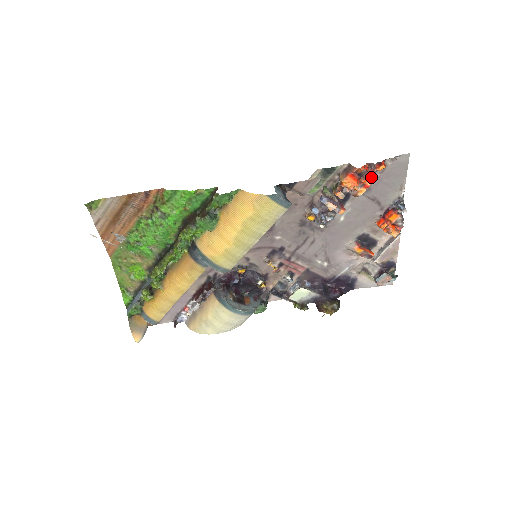
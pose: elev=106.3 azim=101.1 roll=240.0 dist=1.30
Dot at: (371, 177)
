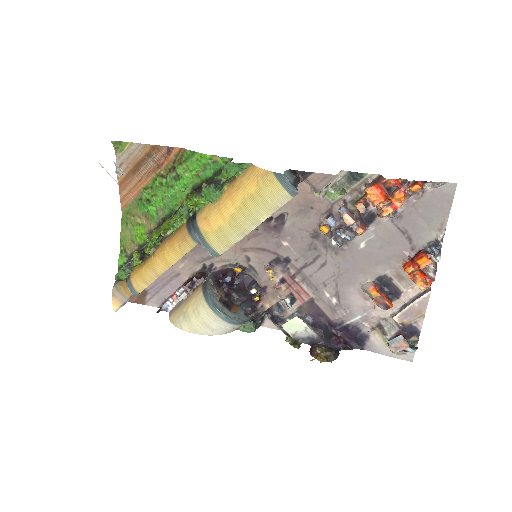
Dot at: (401, 196)
